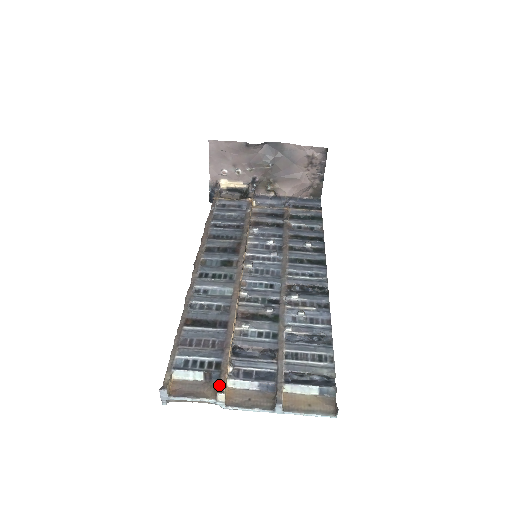
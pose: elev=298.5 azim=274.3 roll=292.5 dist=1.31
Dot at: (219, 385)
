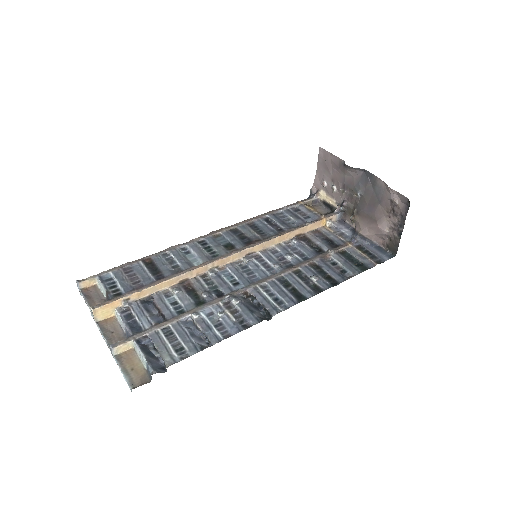
Dot at: (99, 304)
